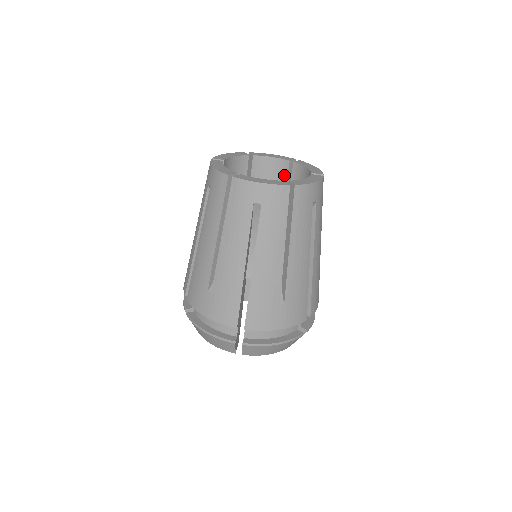
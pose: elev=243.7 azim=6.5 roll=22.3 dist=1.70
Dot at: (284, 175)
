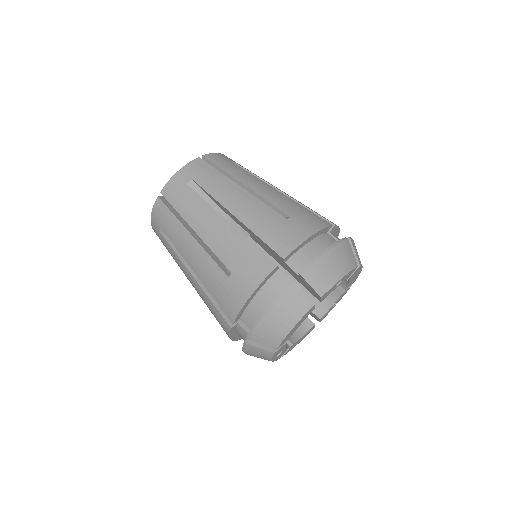
Dot at: occluded
